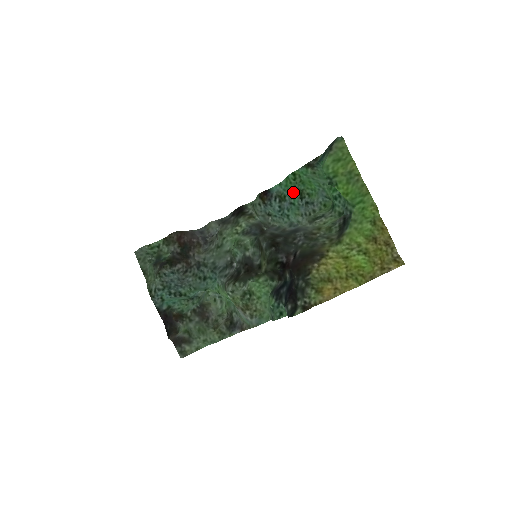
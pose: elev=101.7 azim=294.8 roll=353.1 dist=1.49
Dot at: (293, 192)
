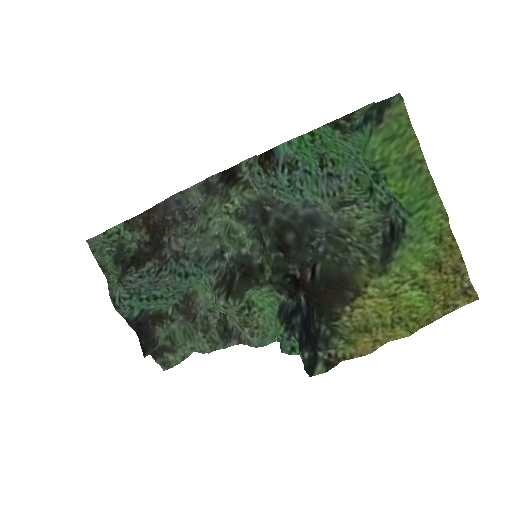
Dot at: (309, 156)
